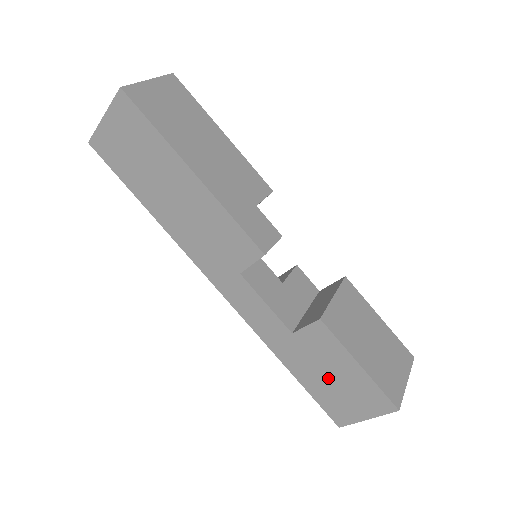
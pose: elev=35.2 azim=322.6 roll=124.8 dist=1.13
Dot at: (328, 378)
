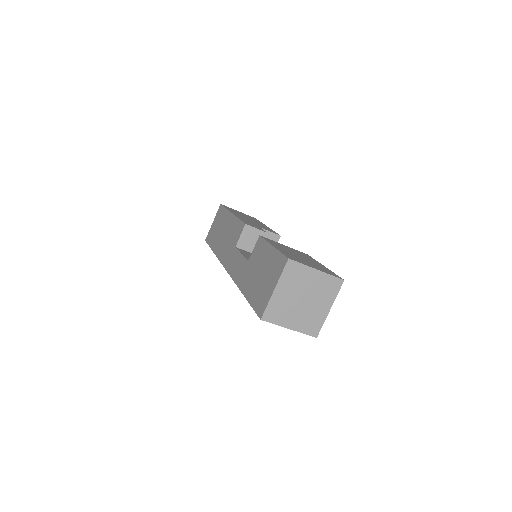
Dot at: (259, 276)
